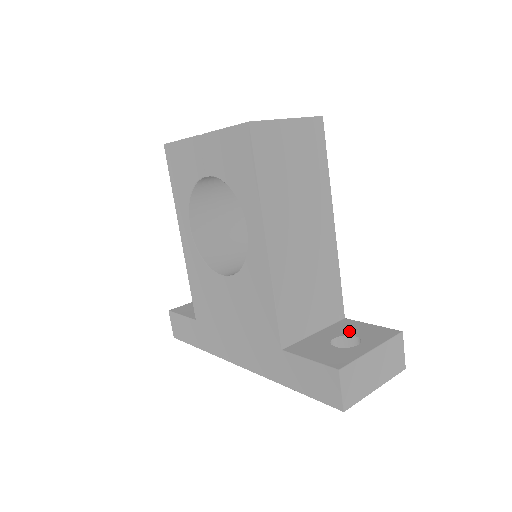
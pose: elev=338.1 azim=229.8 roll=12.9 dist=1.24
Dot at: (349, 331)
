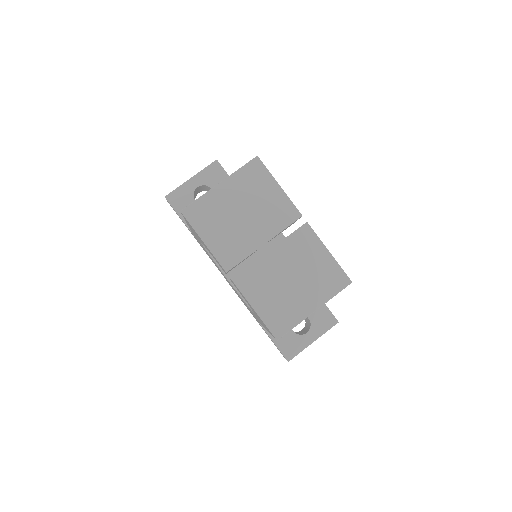
Dot at: occluded
